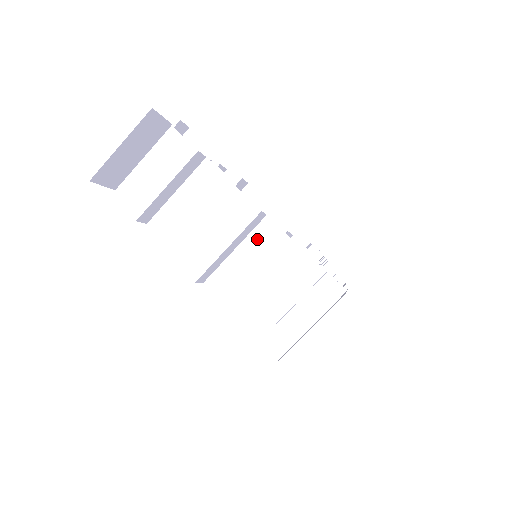
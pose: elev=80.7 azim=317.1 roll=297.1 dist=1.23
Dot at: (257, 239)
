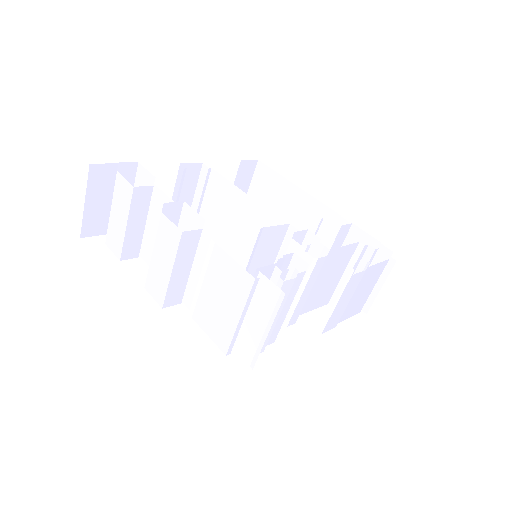
Dot at: (204, 254)
